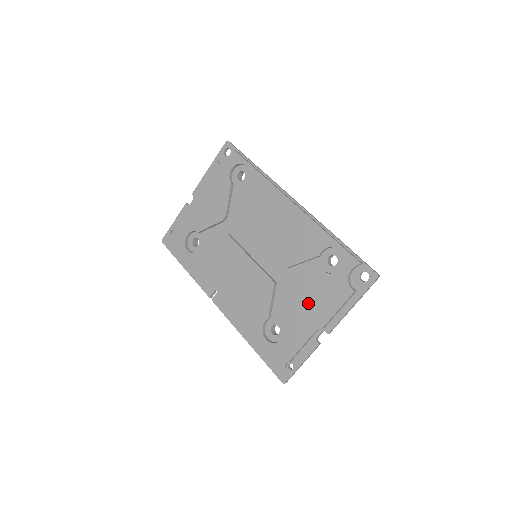
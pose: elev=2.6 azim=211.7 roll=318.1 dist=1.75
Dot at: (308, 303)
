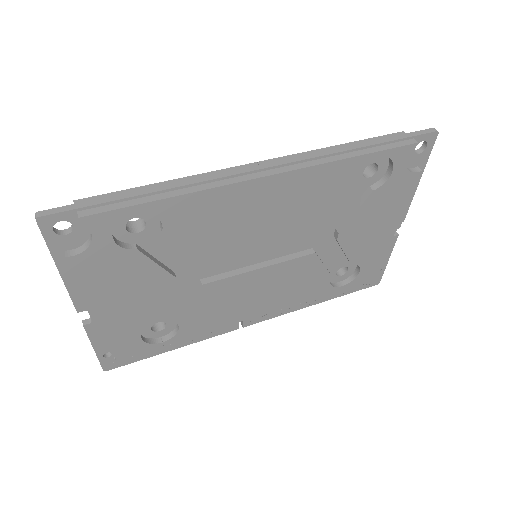
Dot at: (371, 228)
